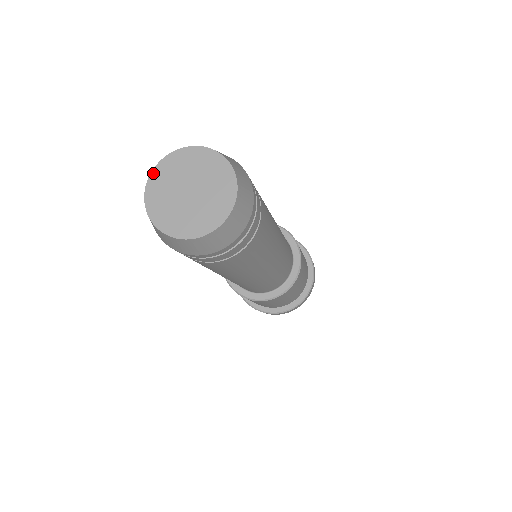
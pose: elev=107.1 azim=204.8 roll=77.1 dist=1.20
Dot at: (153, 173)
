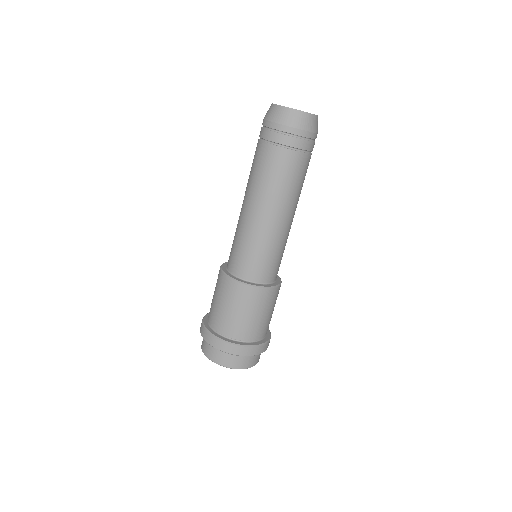
Dot at: occluded
